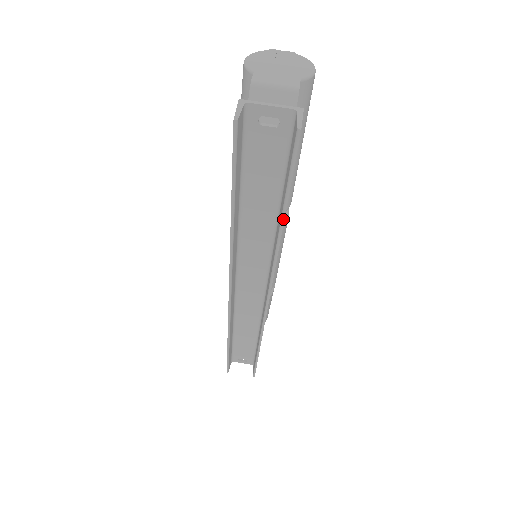
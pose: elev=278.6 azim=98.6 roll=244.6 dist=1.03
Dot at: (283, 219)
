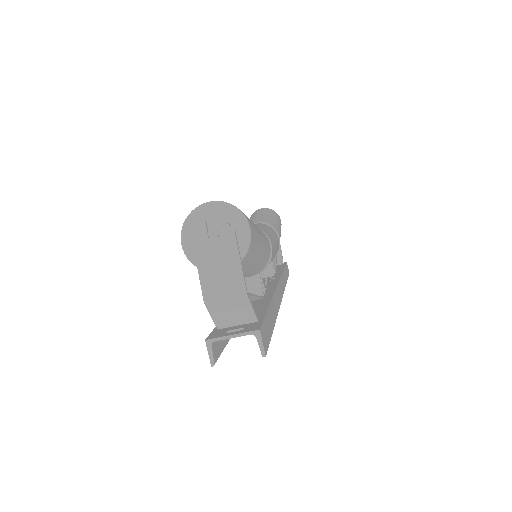
Dot at: (273, 327)
